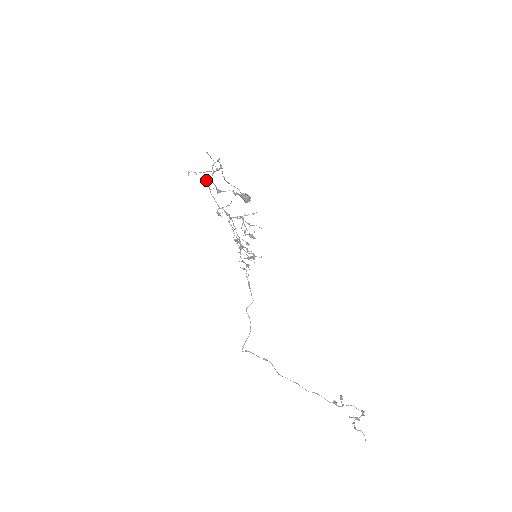
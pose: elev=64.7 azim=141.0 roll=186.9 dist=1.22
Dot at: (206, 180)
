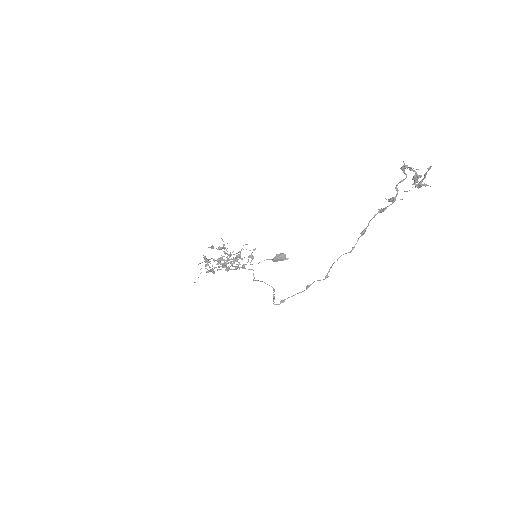
Dot at: occluded
